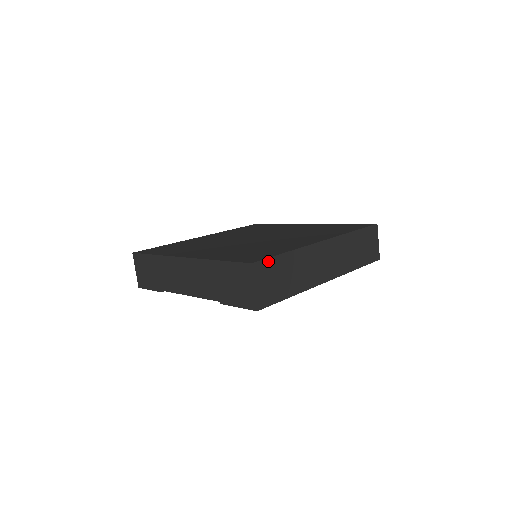
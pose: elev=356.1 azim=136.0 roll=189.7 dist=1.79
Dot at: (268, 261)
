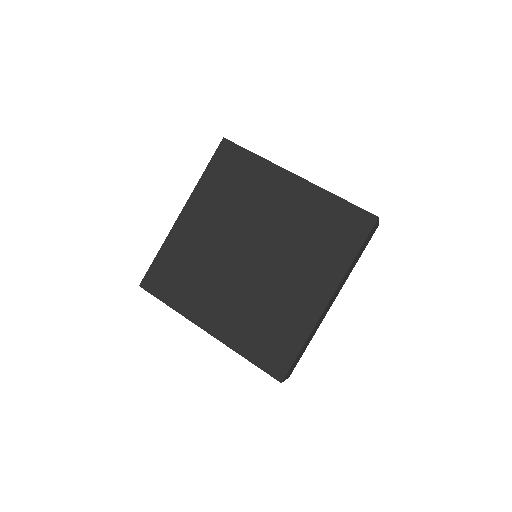
Dot at: (291, 366)
